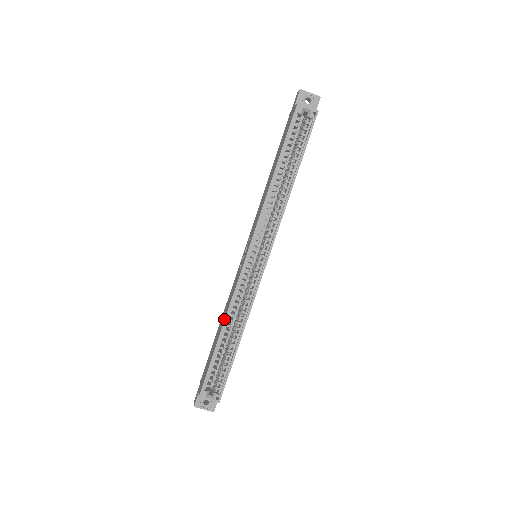
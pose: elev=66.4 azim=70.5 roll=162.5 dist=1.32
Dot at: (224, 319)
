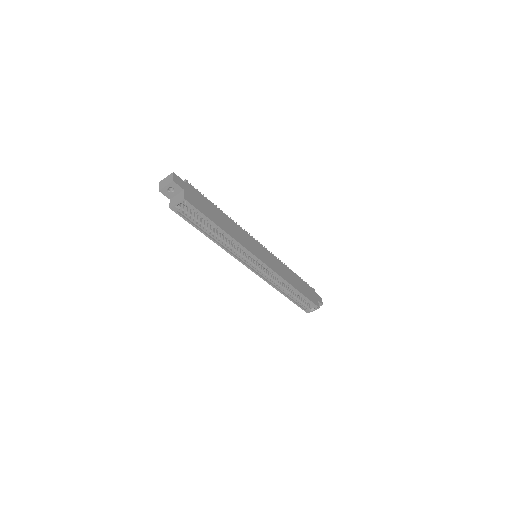
Dot at: (278, 290)
